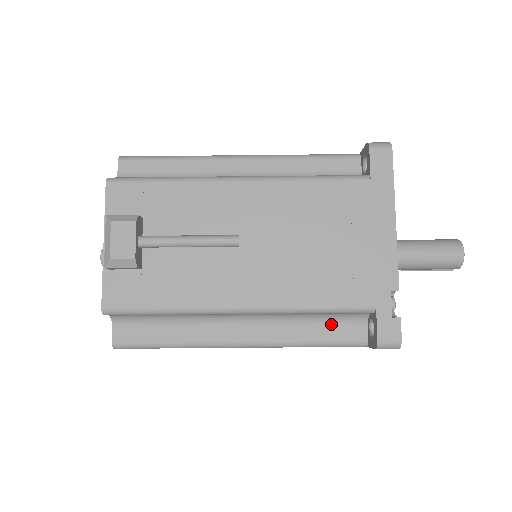
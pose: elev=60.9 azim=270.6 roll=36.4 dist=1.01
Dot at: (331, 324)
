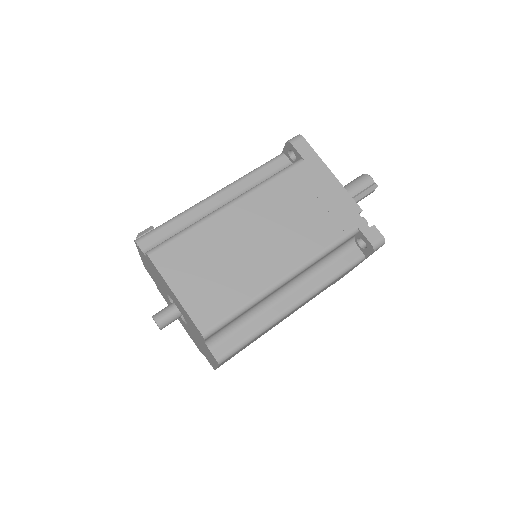
Dot at: occluded
